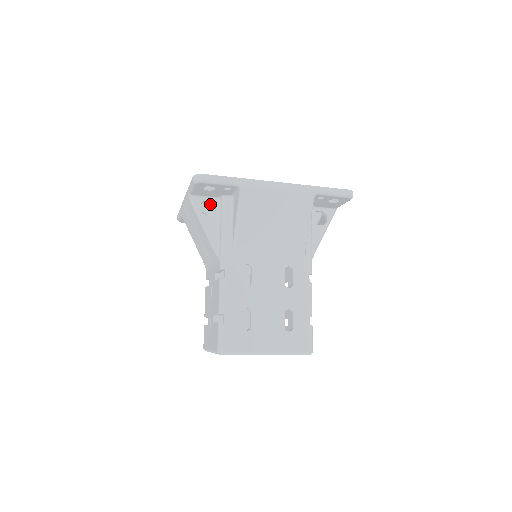
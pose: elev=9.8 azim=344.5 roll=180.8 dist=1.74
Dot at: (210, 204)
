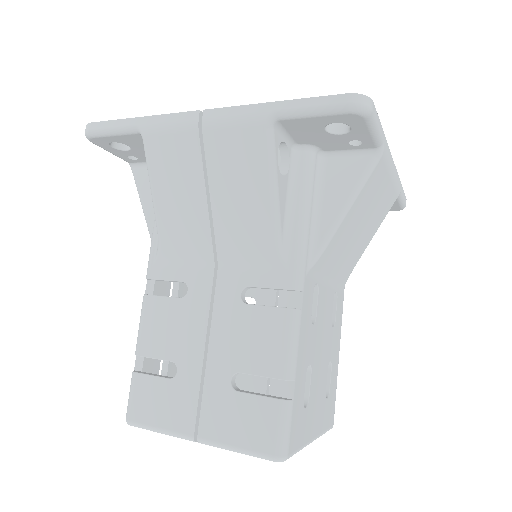
Dot at: occluded
